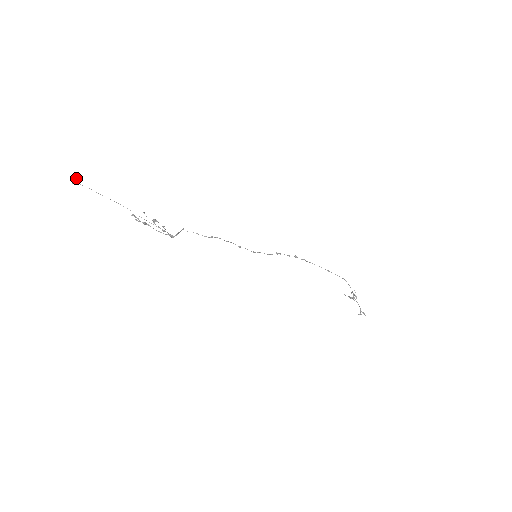
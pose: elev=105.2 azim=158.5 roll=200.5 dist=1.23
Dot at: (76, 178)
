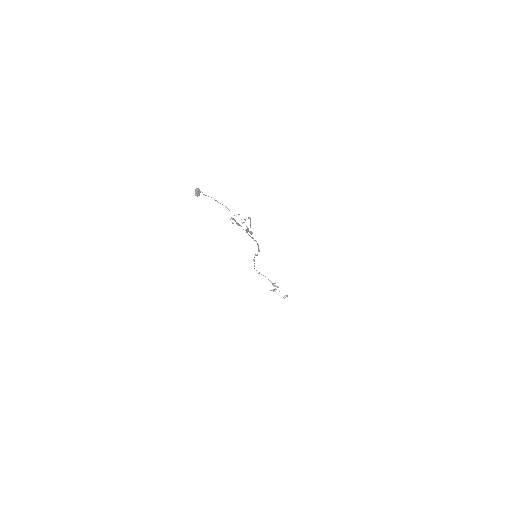
Dot at: occluded
